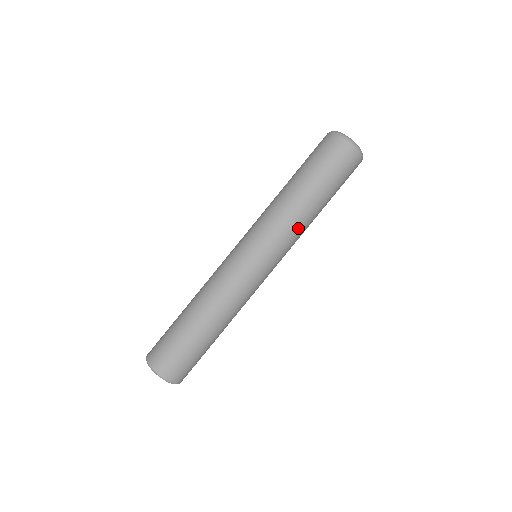
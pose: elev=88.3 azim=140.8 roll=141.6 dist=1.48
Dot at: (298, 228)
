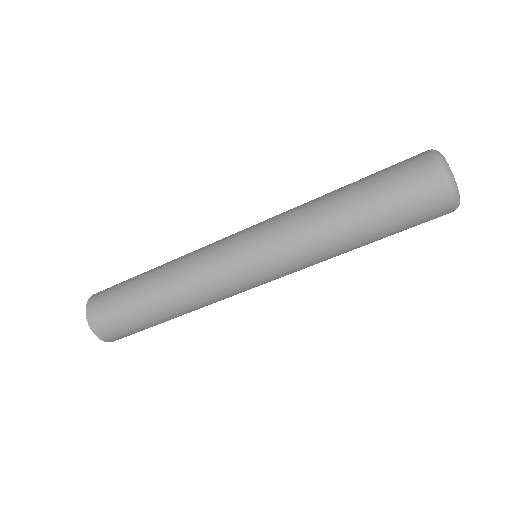
Dot at: (322, 260)
